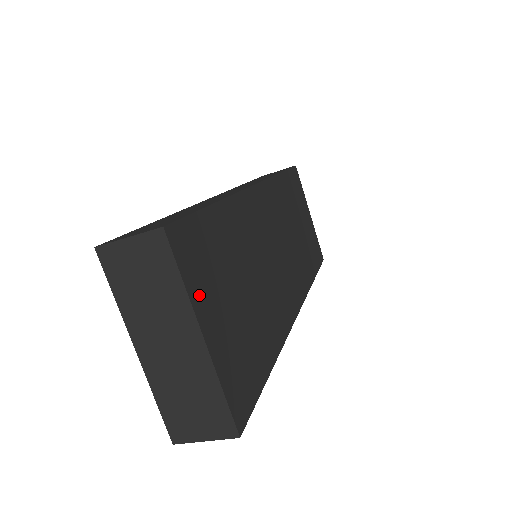
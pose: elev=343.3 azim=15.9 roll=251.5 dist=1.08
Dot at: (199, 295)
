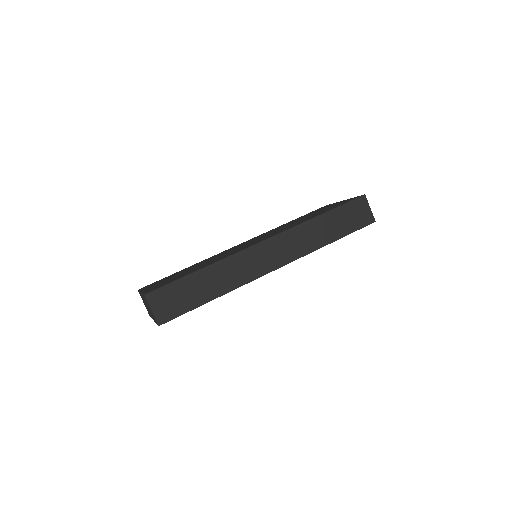
Dot at: occluded
